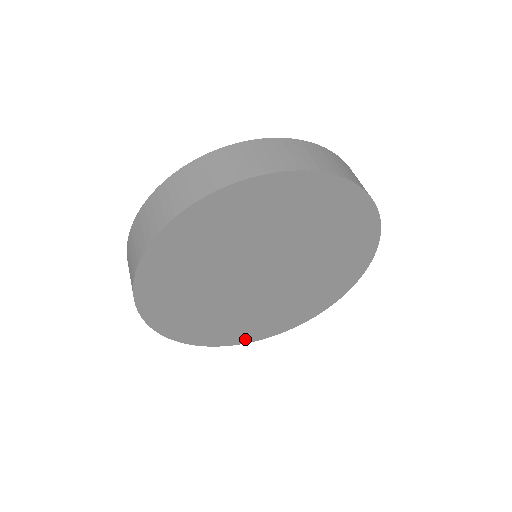
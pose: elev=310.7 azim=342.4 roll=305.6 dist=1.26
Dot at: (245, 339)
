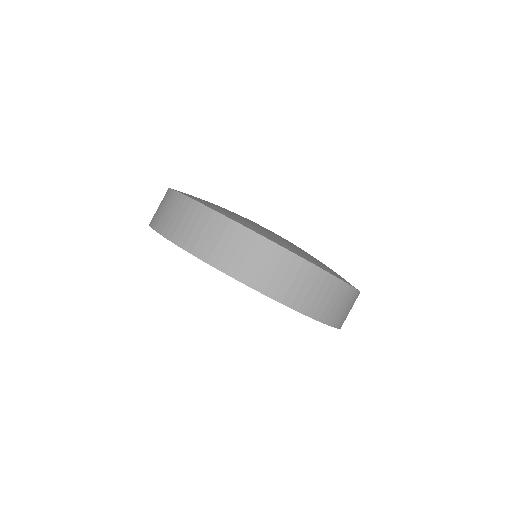
Dot at: occluded
